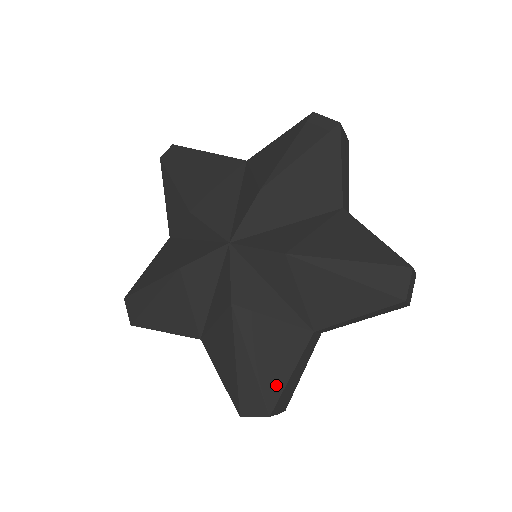
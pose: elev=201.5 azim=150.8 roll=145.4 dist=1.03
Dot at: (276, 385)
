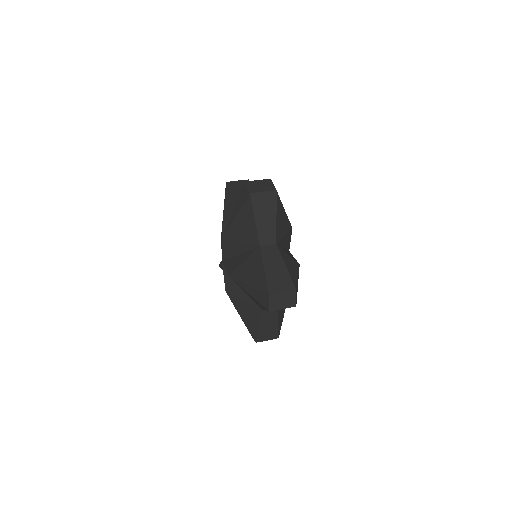
Dot at: (254, 330)
